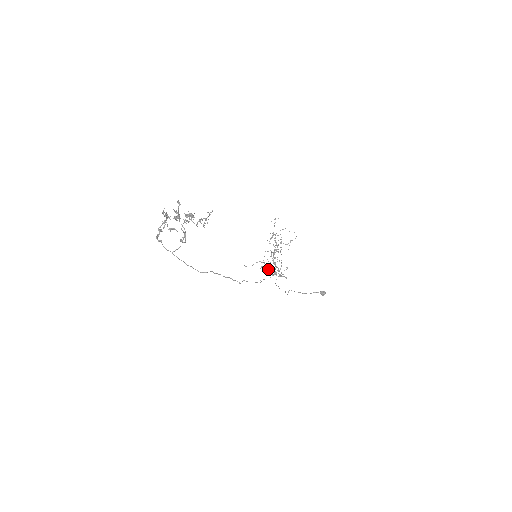
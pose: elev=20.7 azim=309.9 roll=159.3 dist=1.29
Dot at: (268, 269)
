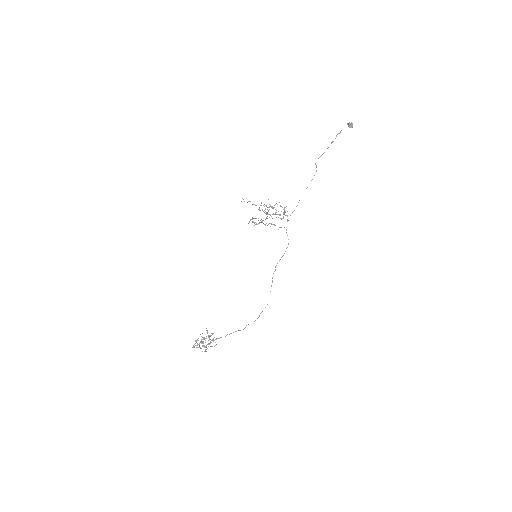
Dot at: (277, 214)
